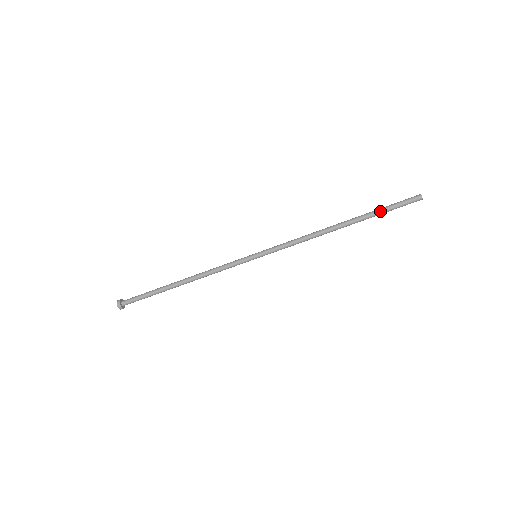
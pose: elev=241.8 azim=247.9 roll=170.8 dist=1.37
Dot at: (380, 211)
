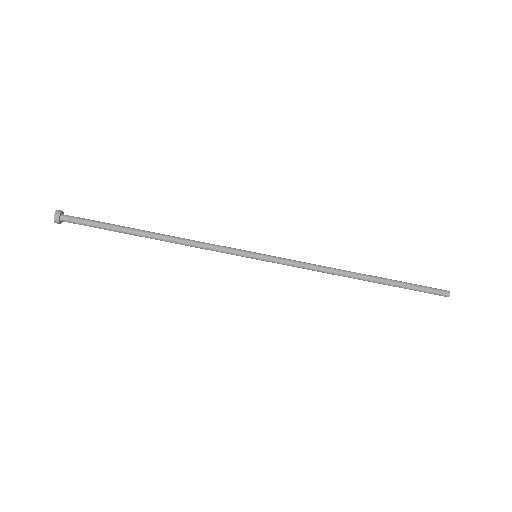
Dot at: (406, 284)
